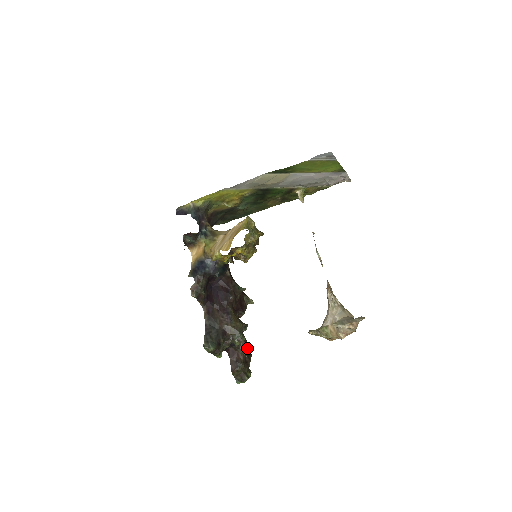
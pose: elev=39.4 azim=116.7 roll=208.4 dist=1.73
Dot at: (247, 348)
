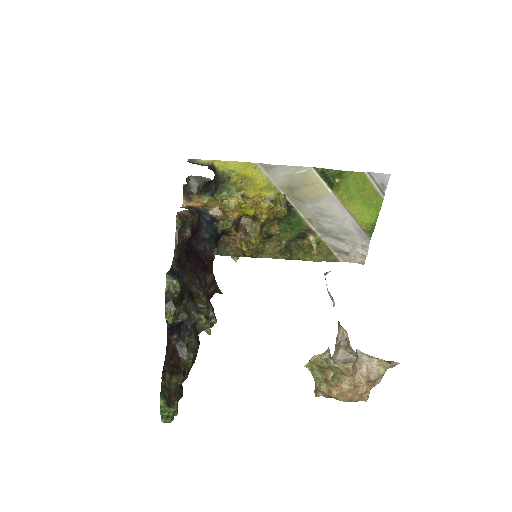
Dot at: (190, 367)
